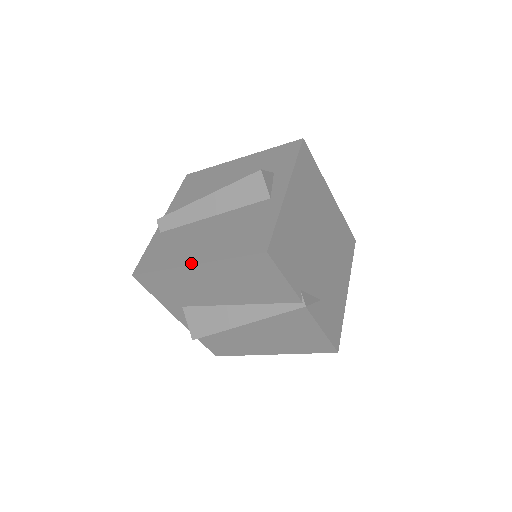
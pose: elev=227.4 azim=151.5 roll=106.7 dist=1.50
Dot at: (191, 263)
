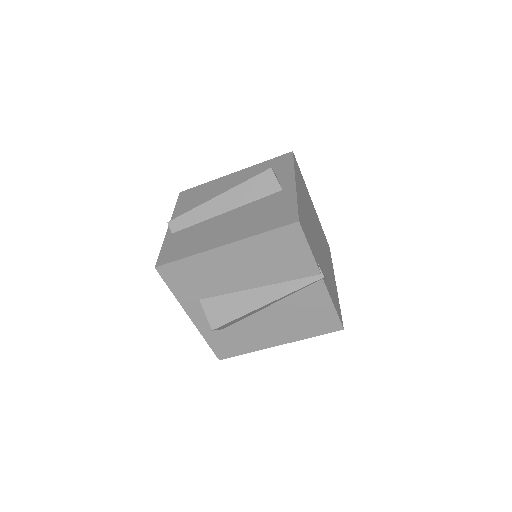
Dot at: (221, 244)
